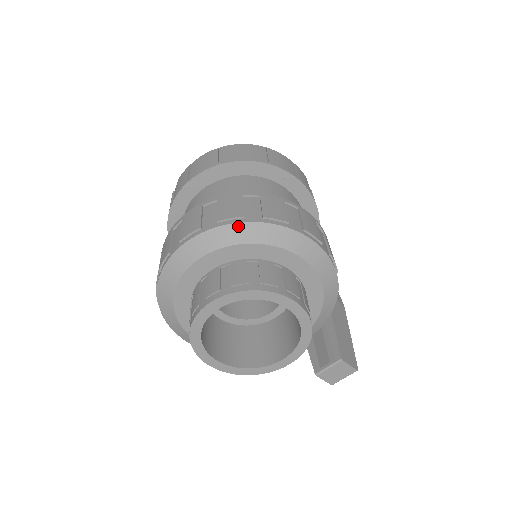
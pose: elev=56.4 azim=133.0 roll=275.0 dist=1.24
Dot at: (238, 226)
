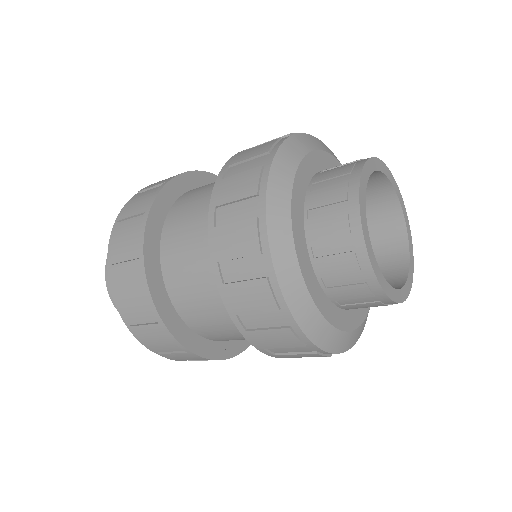
Dot at: (273, 173)
